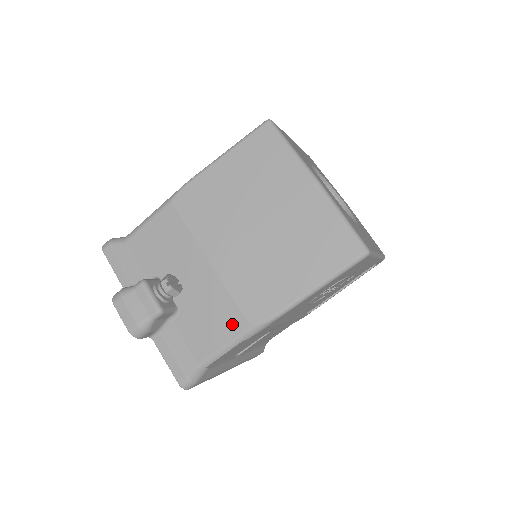
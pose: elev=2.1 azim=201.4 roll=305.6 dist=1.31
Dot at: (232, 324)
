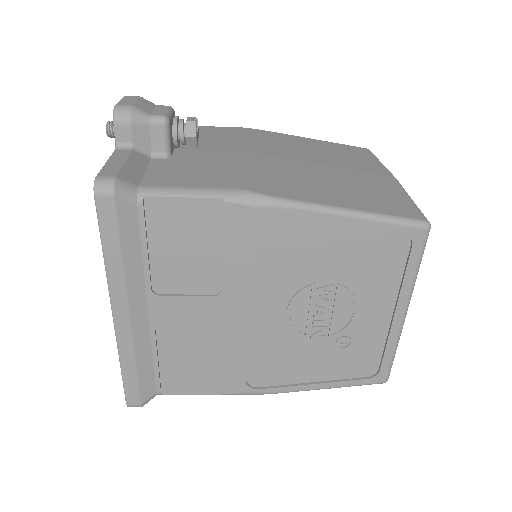
Dot at: (223, 181)
